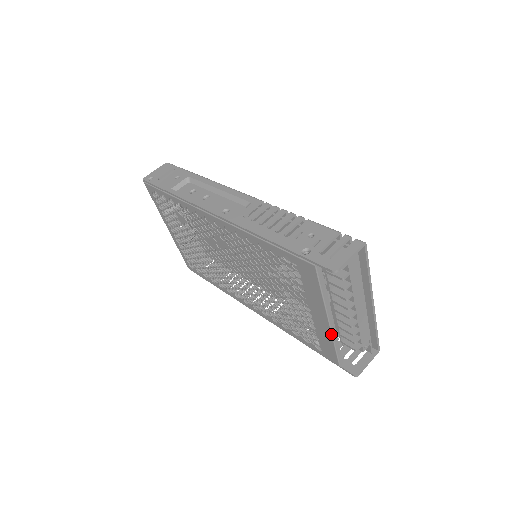
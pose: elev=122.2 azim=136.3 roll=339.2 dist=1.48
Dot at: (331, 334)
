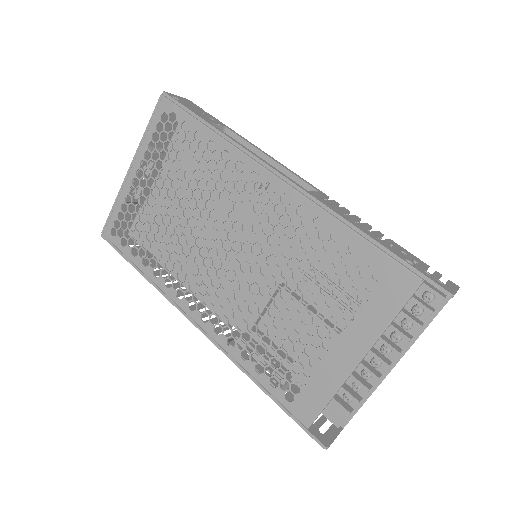
Dot at: (345, 379)
